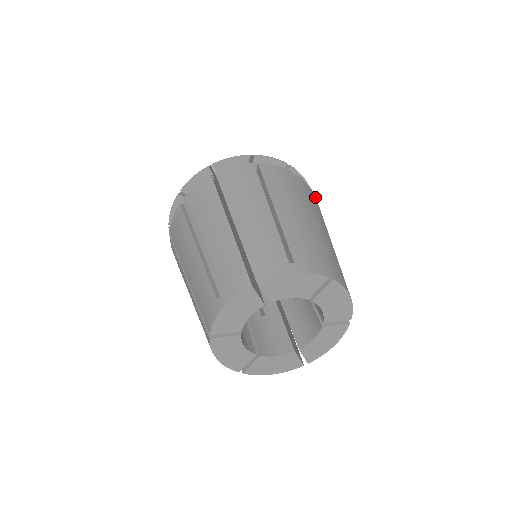
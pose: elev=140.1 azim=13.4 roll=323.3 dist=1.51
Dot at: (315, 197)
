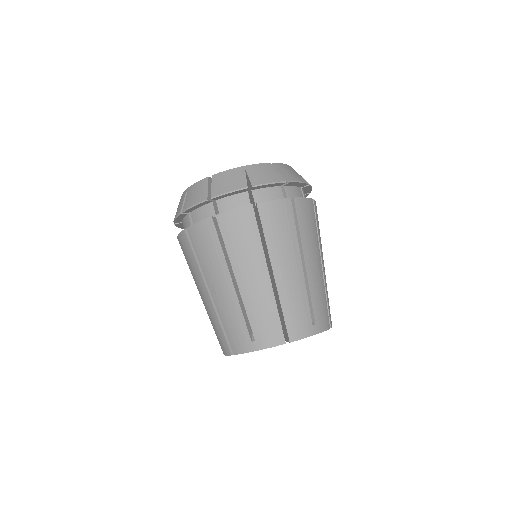
Dot at: (288, 205)
